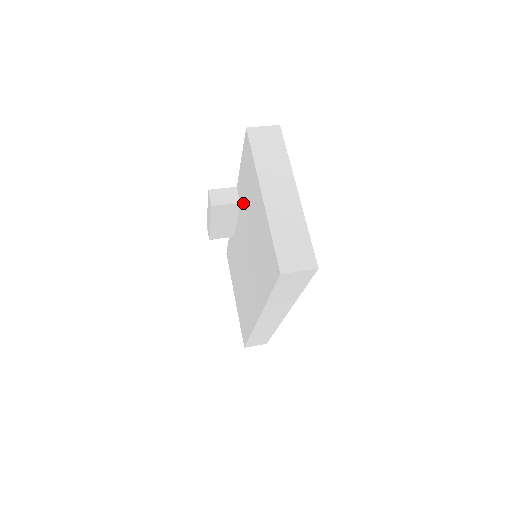
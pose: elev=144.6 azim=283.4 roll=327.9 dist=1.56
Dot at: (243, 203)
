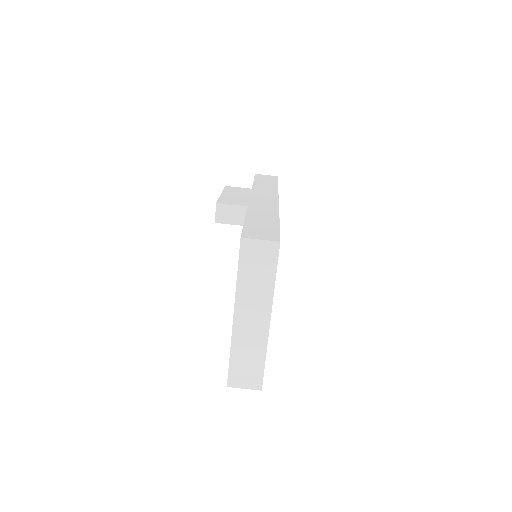
Dot at: occluded
